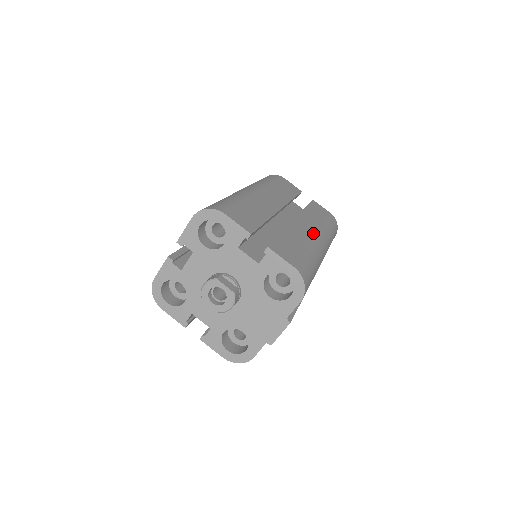
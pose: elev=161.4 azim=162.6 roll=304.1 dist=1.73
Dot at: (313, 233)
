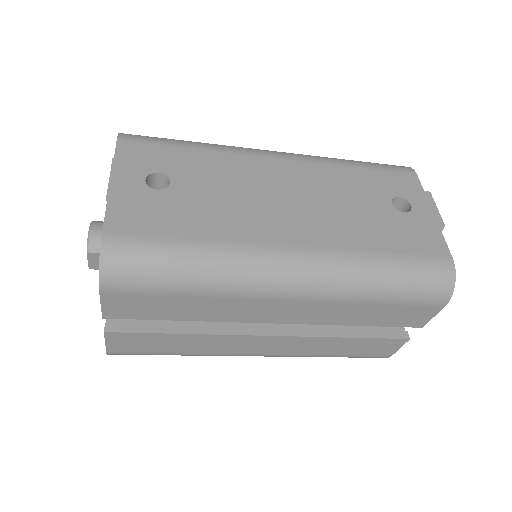
Dot at: occluded
